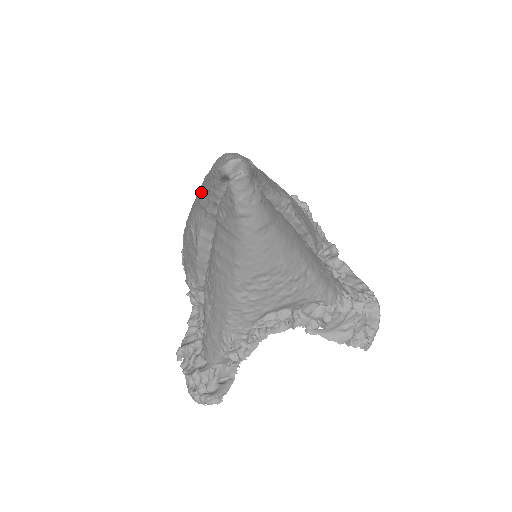
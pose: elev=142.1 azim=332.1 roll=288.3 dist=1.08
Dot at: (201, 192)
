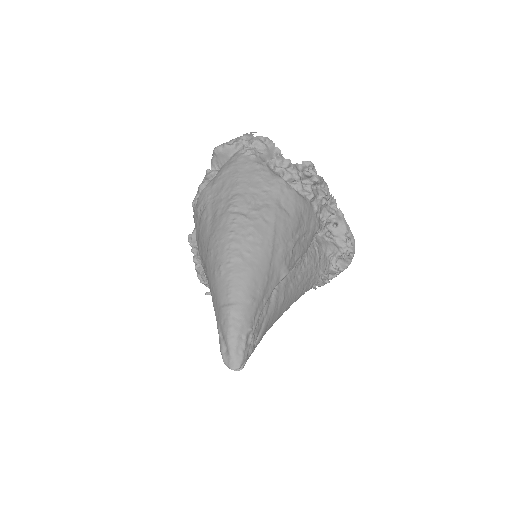
Dot at: (210, 291)
